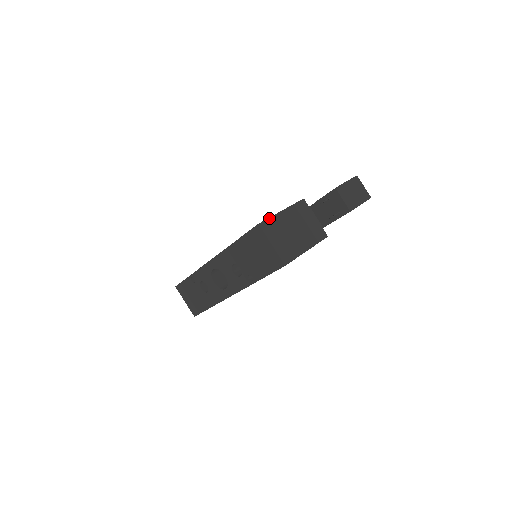
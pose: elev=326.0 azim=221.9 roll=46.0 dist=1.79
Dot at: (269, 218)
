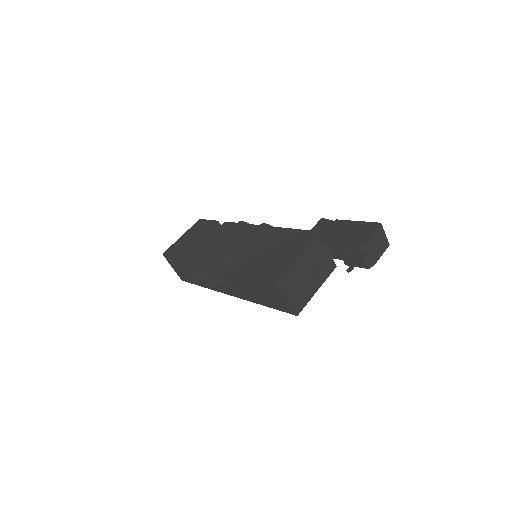
Dot at: (287, 270)
